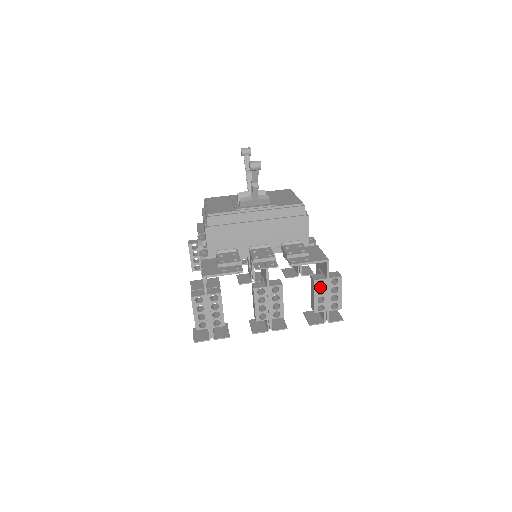
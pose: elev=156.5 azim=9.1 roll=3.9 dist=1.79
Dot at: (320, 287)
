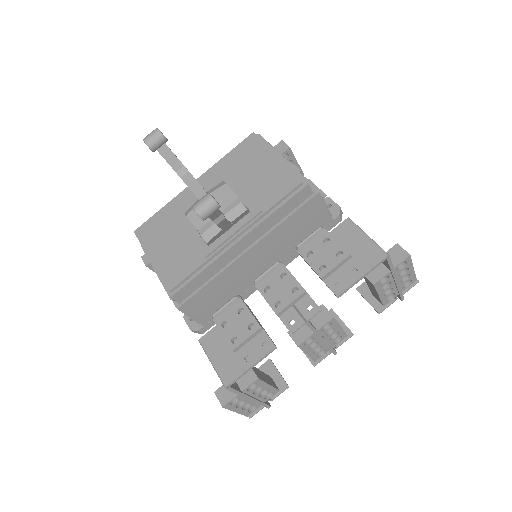
Dot at: (384, 283)
